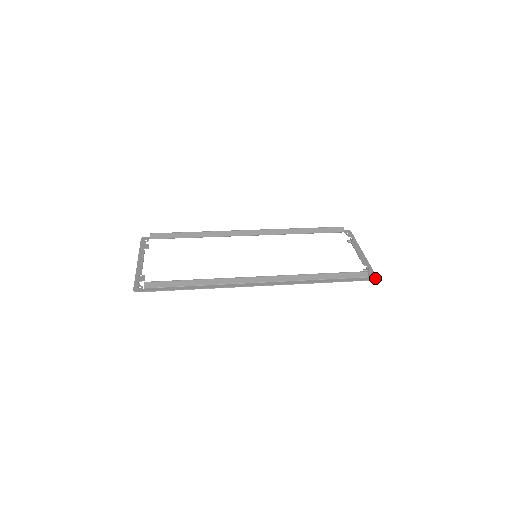
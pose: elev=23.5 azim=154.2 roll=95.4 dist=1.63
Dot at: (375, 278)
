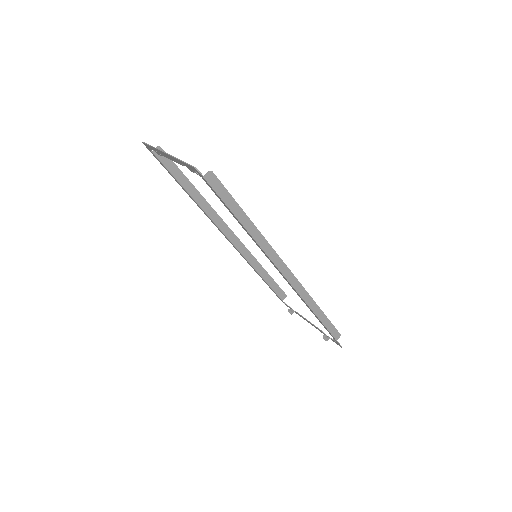
Dot at: occluded
